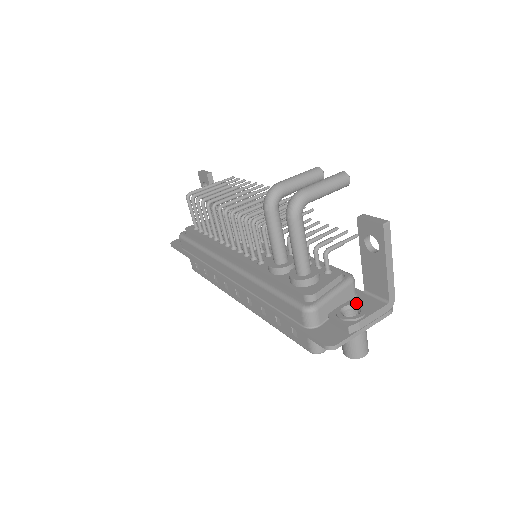
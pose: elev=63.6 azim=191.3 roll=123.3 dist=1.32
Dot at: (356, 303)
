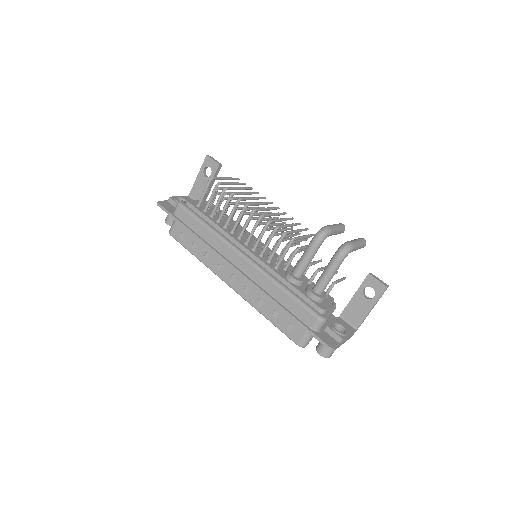
Dot at: (341, 323)
